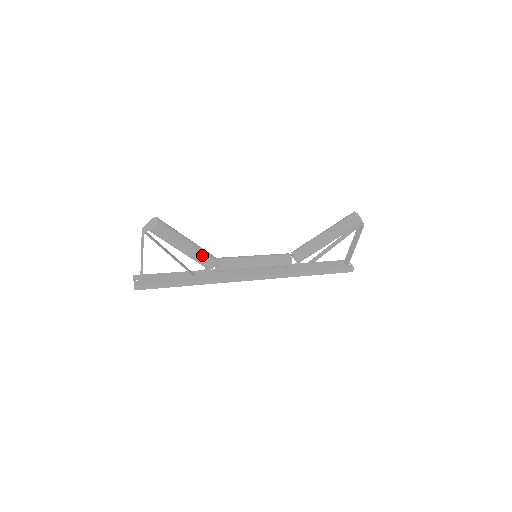
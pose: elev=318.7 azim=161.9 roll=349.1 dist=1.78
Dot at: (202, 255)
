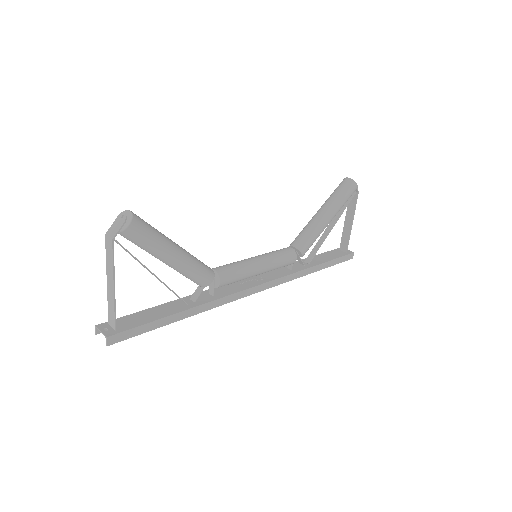
Dot at: (196, 263)
